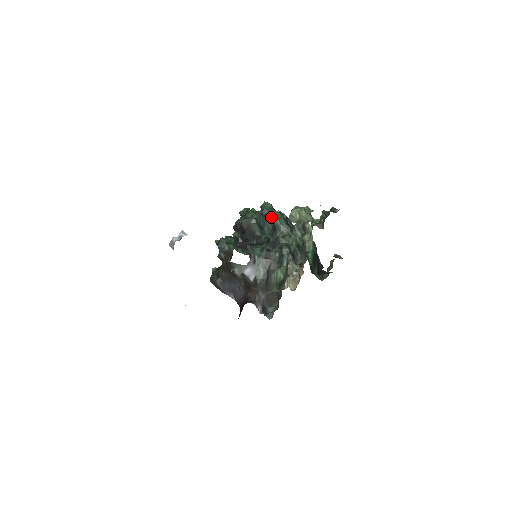
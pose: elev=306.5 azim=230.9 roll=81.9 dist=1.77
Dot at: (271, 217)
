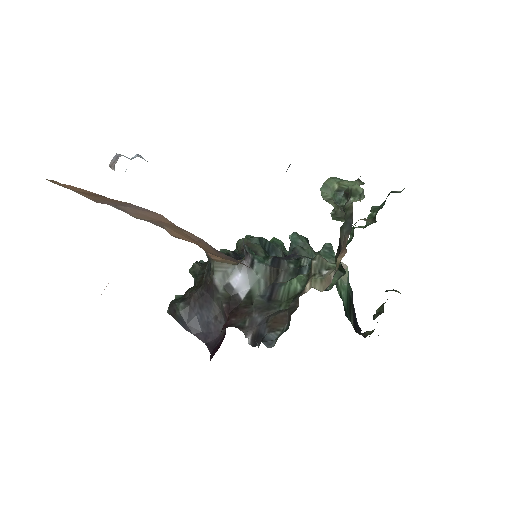
Dot at: occluded
